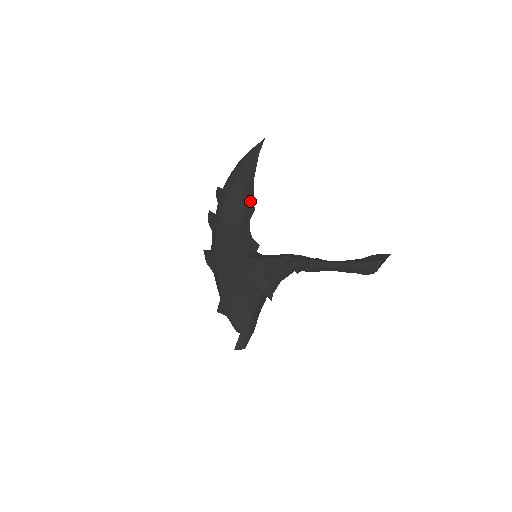
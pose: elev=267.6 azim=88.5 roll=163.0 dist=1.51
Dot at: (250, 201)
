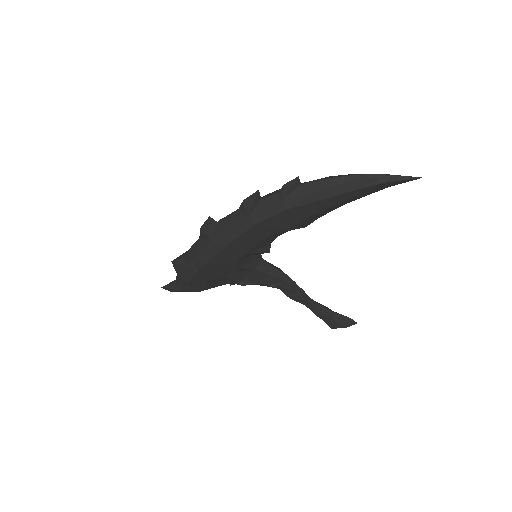
Dot at: (311, 220)
